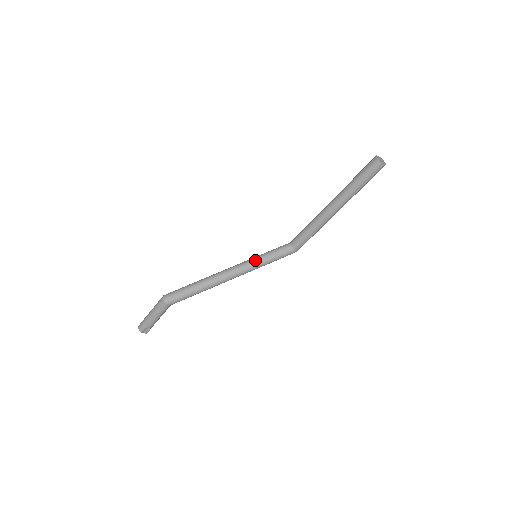
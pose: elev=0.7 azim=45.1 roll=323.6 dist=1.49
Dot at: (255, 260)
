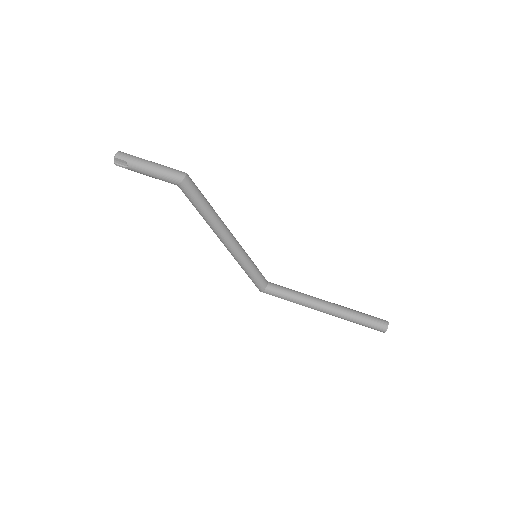
Dot at: (248, 256)
